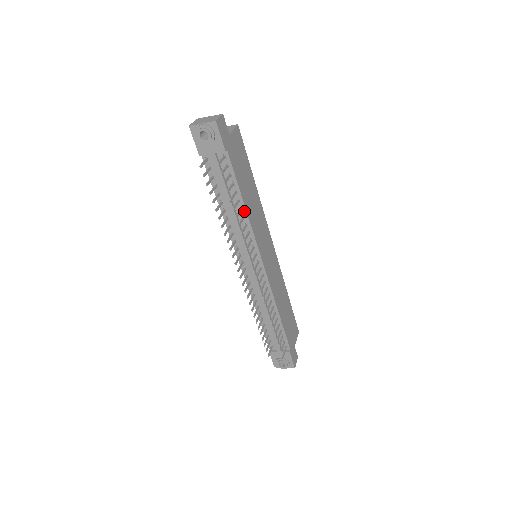
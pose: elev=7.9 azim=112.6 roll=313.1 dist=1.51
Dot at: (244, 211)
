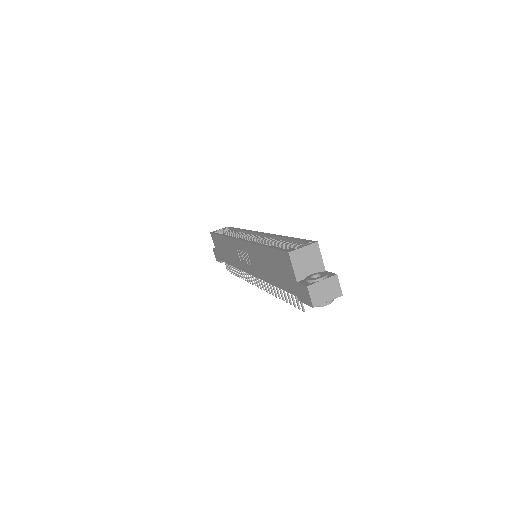
Dot at: occluded
